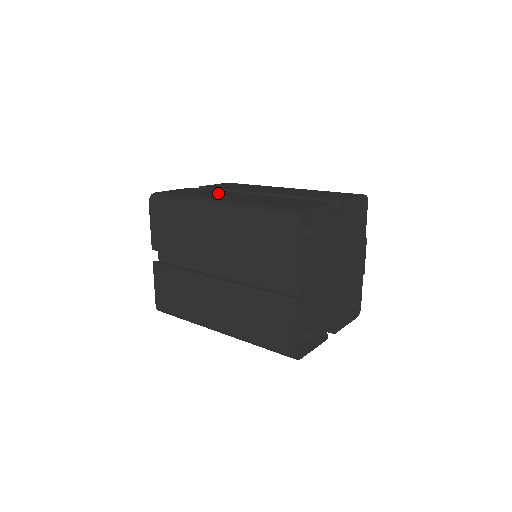
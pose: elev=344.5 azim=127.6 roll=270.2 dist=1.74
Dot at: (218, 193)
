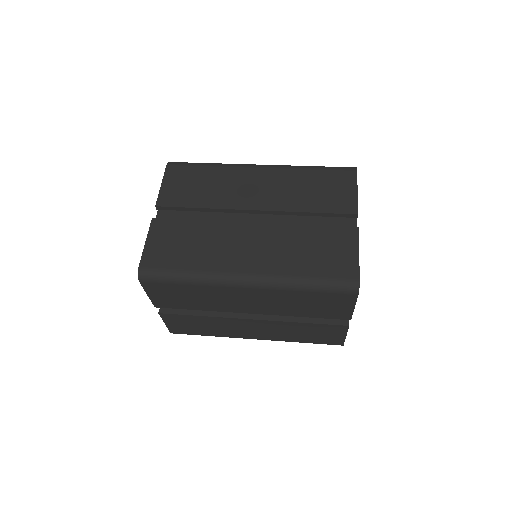
Dot at: (213, 237)
